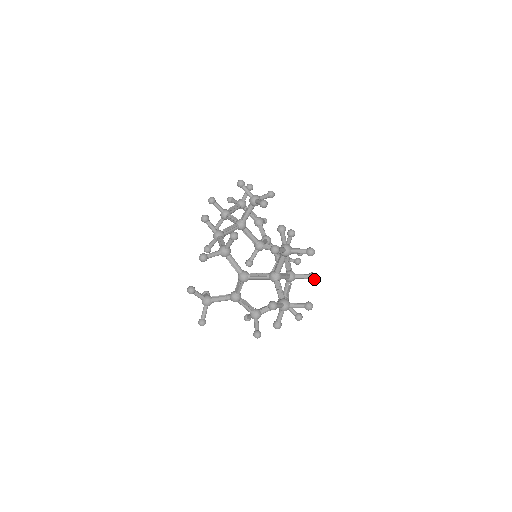
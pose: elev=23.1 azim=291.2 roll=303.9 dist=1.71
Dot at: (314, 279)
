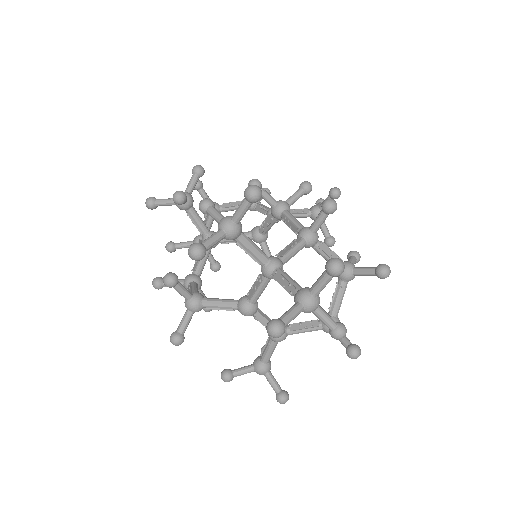
Dot at: (334, 208)
